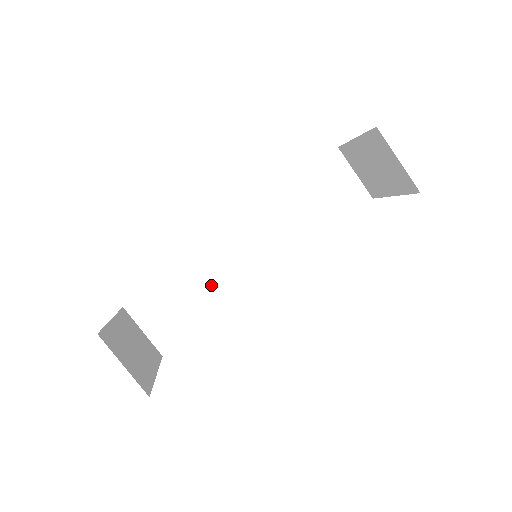
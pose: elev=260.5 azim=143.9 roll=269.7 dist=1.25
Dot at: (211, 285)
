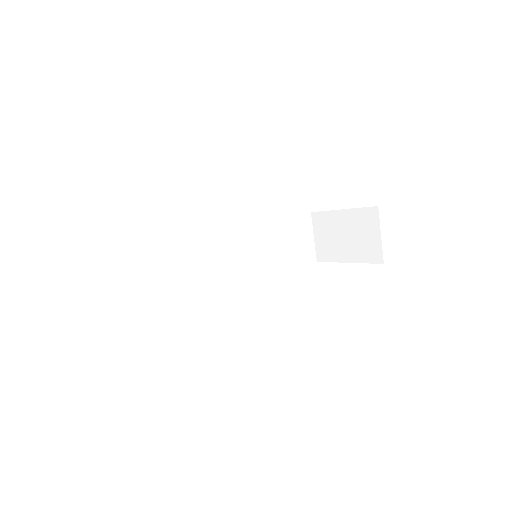
Dot at: (186, 267)
